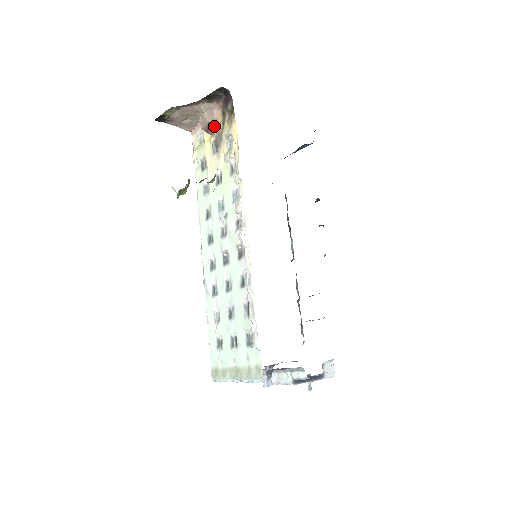
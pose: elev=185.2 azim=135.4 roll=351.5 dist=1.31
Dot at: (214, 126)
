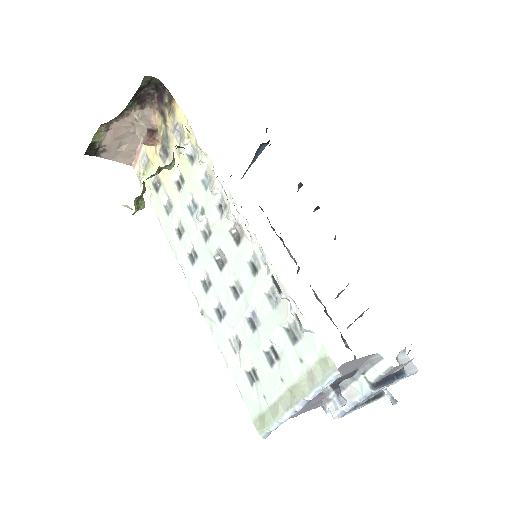
Dot at: (155, 132)
